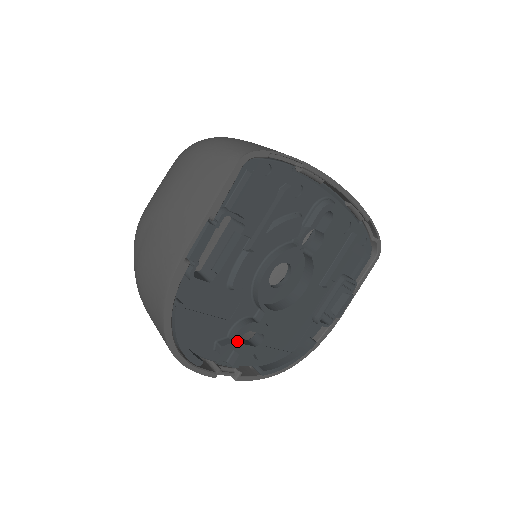
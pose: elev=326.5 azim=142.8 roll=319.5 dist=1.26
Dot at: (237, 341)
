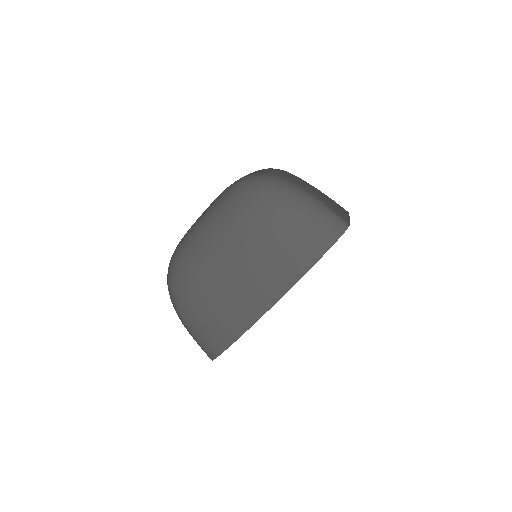
Dot at: occluded
